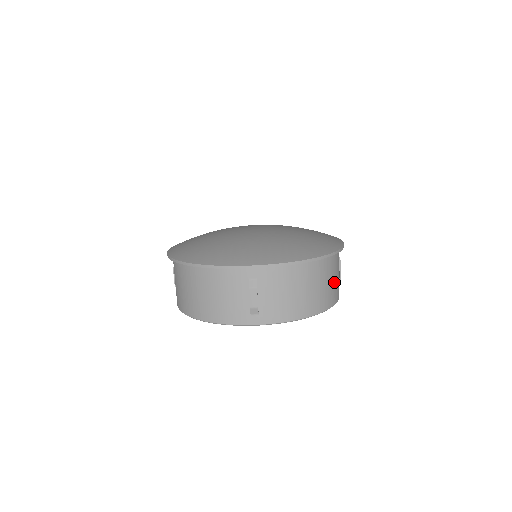
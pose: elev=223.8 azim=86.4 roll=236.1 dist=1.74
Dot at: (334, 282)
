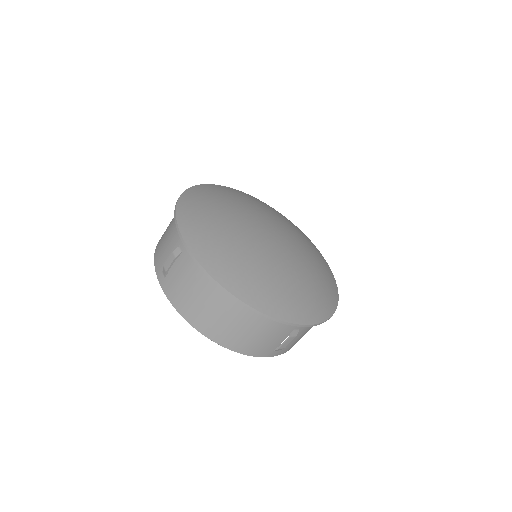
Dot at: occluded
